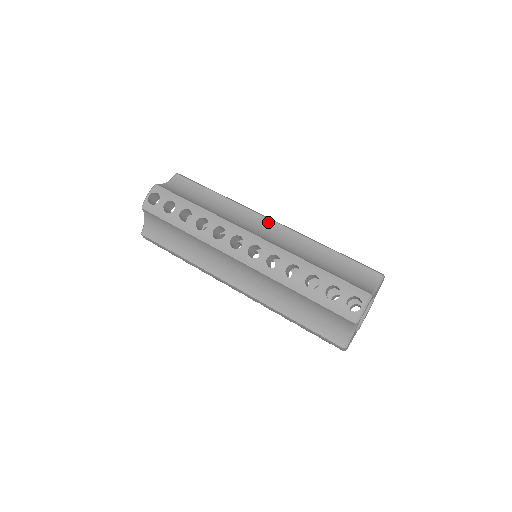
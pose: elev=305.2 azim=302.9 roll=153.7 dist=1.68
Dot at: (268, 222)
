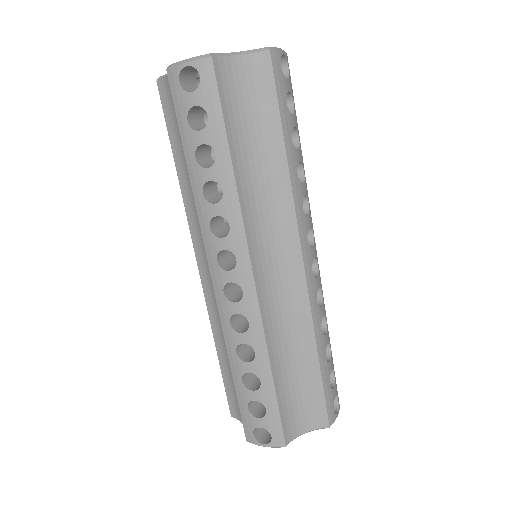
Dot at: (296, 259)
